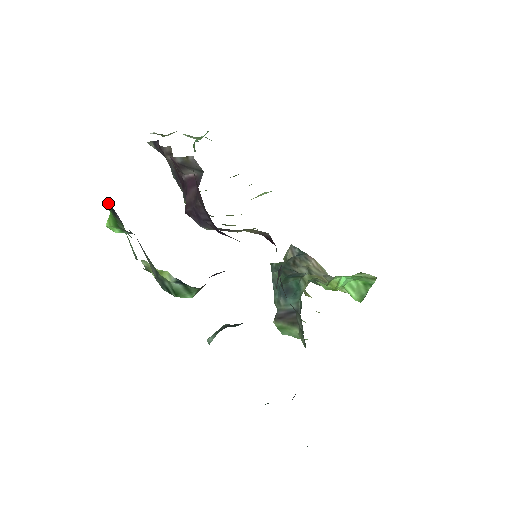
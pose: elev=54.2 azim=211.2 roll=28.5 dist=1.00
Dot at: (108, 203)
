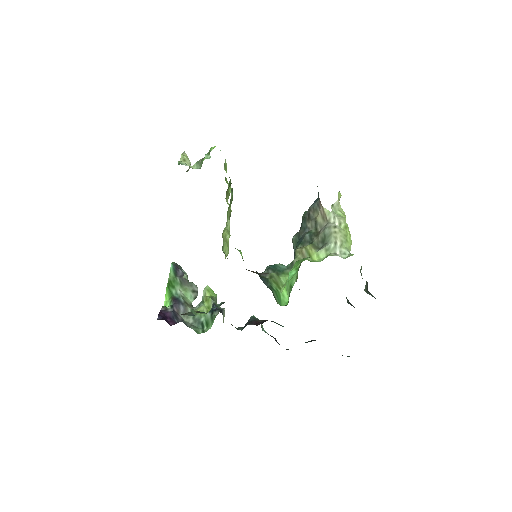
Dot at: (172, 268)
